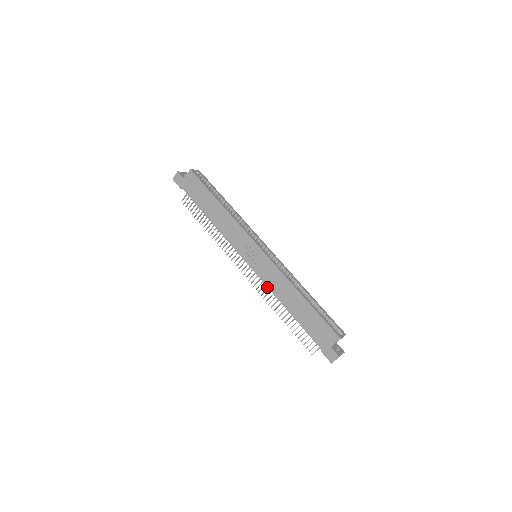
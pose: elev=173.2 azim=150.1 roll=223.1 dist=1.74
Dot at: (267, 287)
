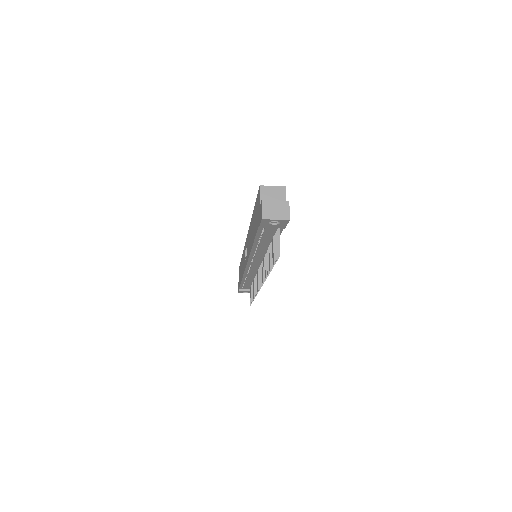
Dot at: (263, 266)
